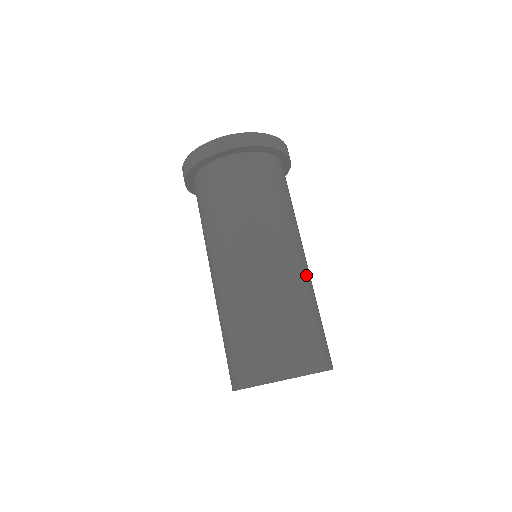
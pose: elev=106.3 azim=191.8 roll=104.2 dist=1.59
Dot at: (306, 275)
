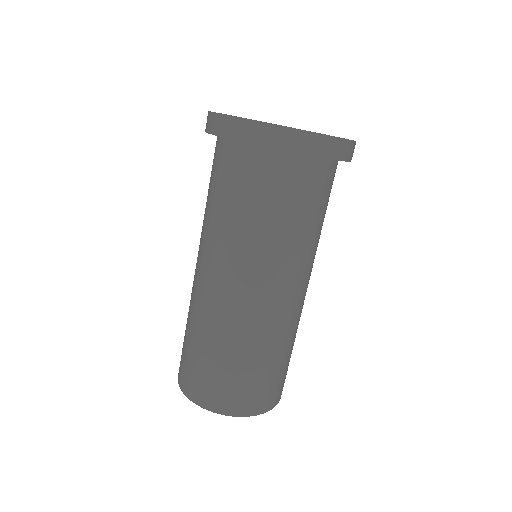
Dot at: (290, 317)
